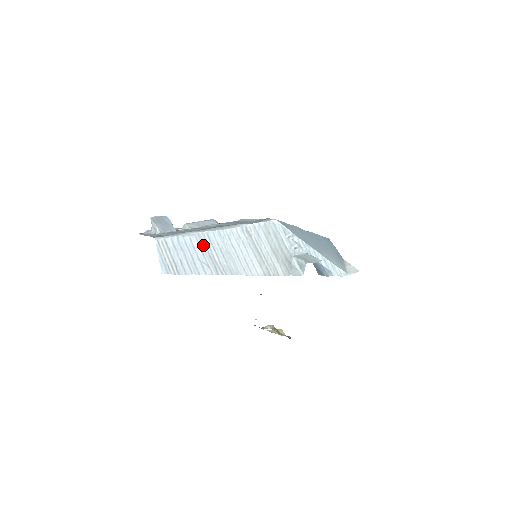
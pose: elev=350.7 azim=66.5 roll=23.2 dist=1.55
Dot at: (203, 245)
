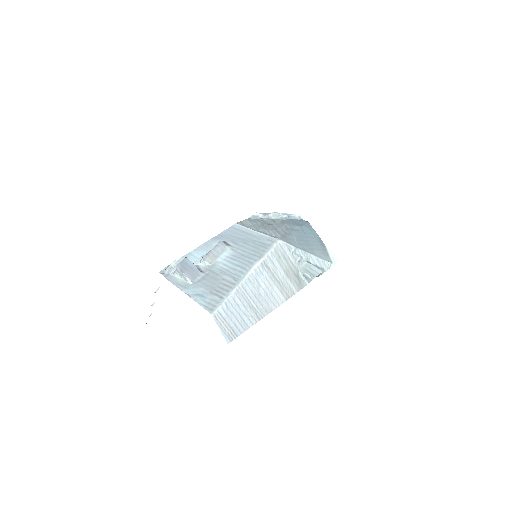
Dot at: (243, 299)
